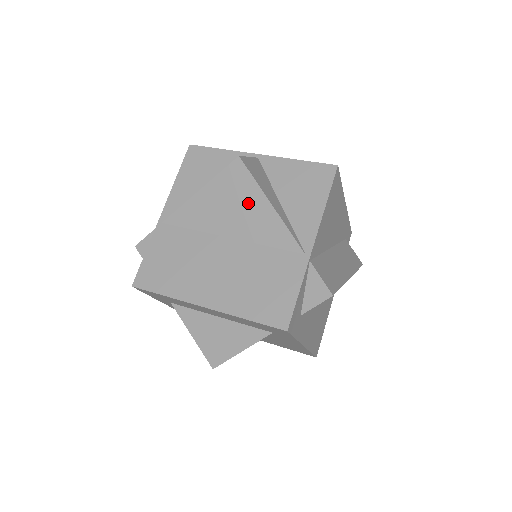
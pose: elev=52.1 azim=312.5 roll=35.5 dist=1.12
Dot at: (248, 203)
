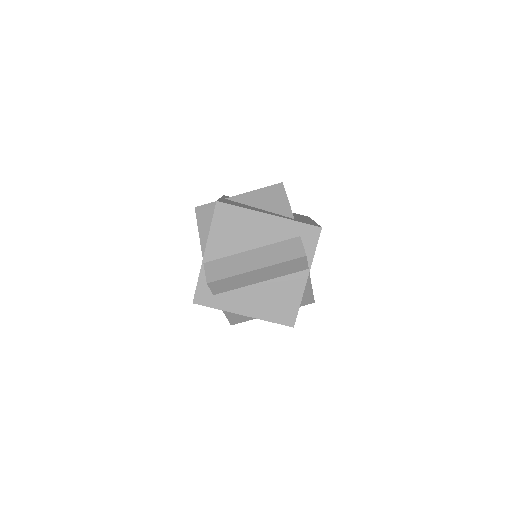
Dot at: occluded
